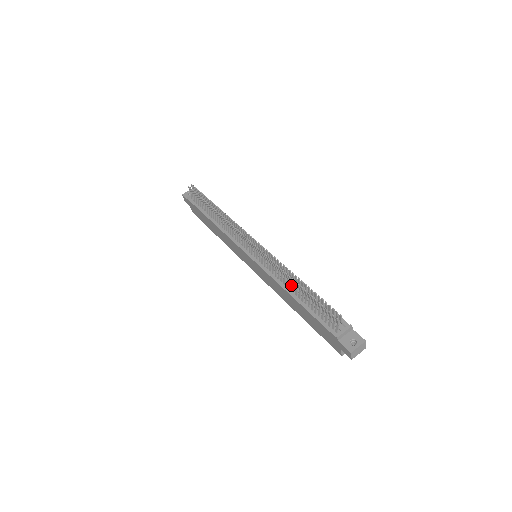
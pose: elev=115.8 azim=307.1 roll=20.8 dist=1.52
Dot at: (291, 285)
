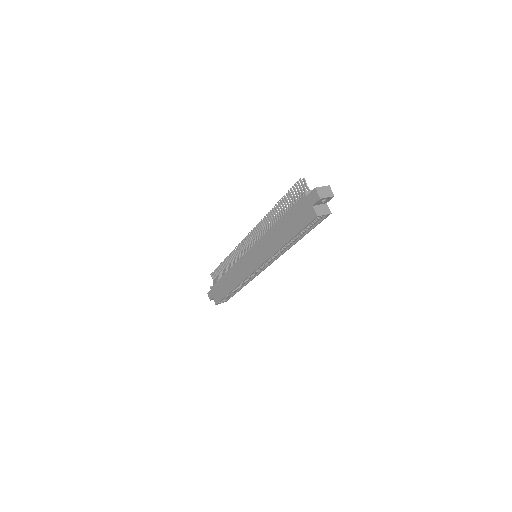
Dot at: (275, 221)
